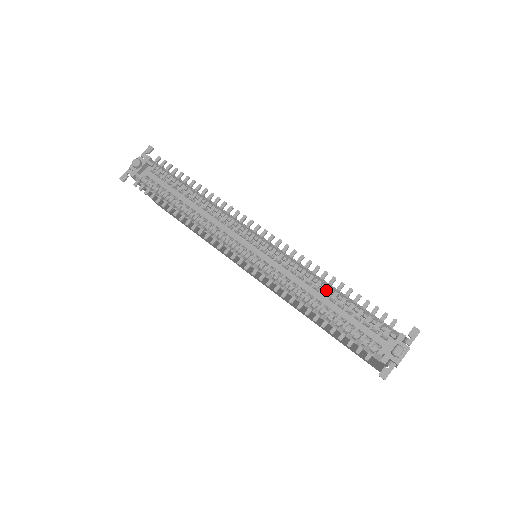
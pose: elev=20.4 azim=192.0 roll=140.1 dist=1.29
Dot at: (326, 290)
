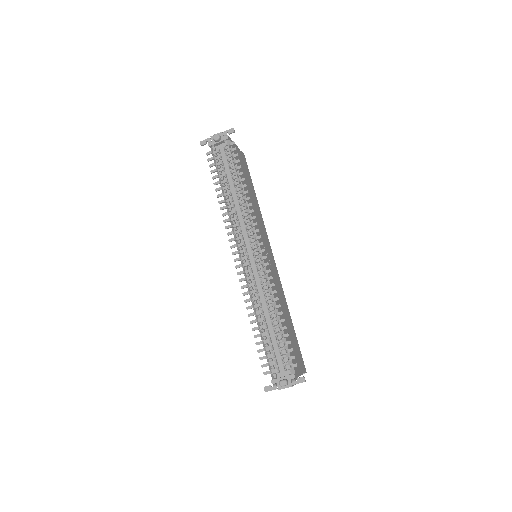
Dot at: (273, 316)
